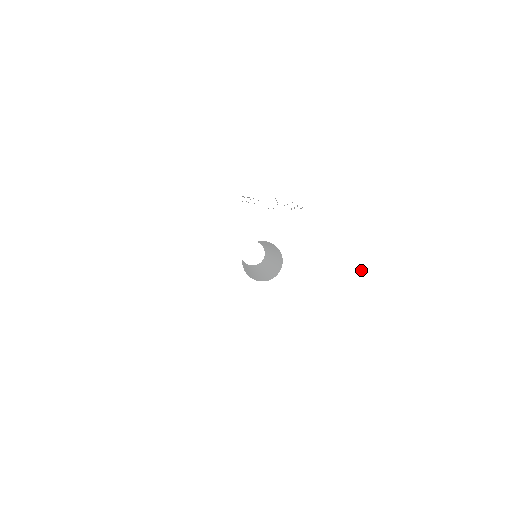
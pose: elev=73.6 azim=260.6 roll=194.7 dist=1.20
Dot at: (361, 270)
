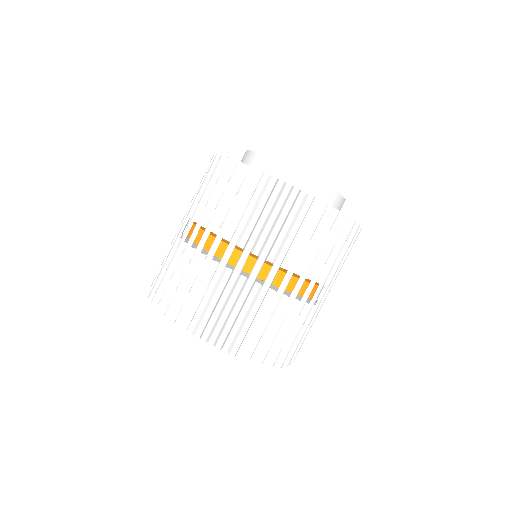
Dot at: occluded
